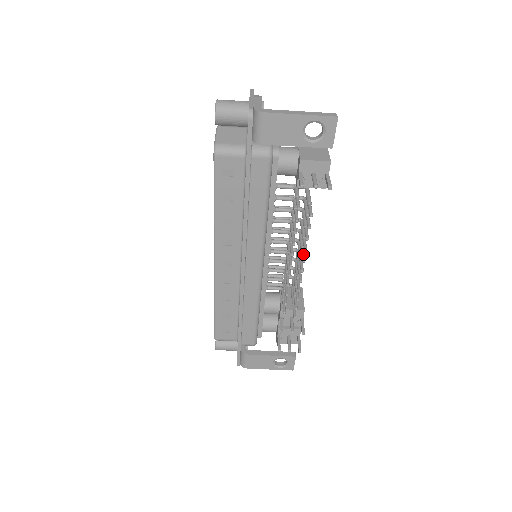
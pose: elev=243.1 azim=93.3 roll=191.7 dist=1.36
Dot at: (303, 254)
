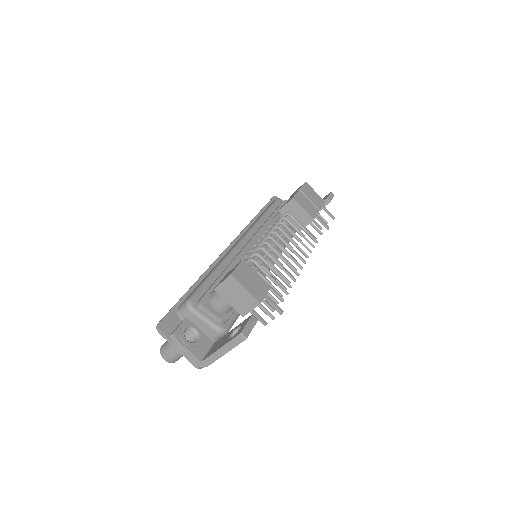
Dot at: (292, 270)
